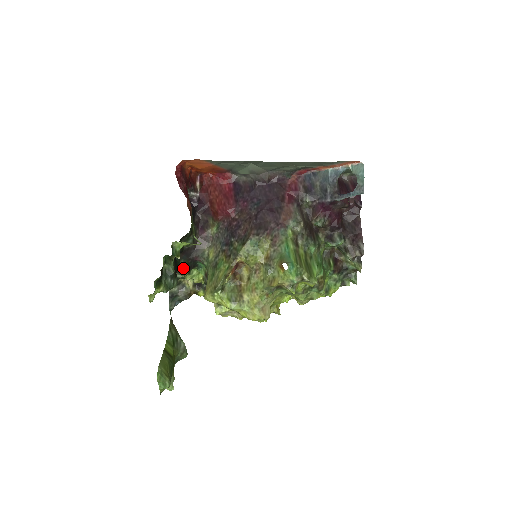
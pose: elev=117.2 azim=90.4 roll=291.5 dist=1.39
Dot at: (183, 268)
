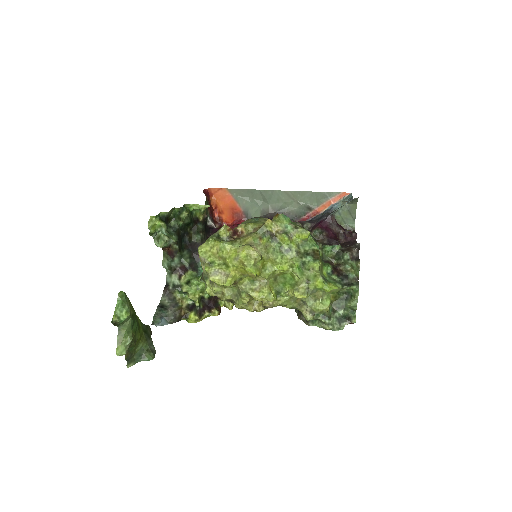
Dot at: (184, 259)
